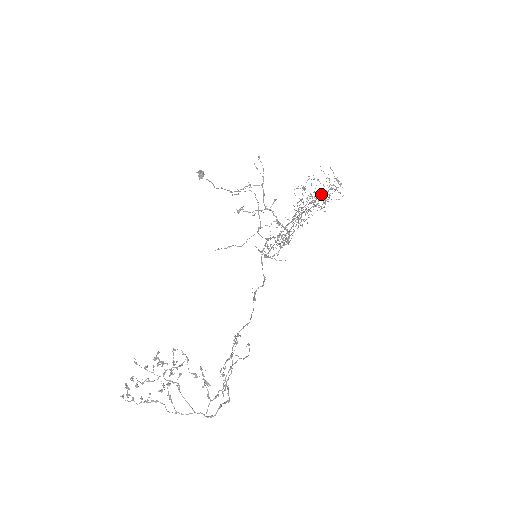
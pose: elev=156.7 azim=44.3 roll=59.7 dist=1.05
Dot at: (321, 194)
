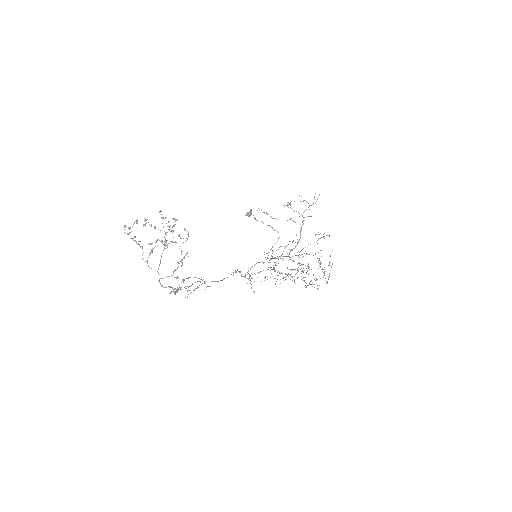
Dot at: occluded
